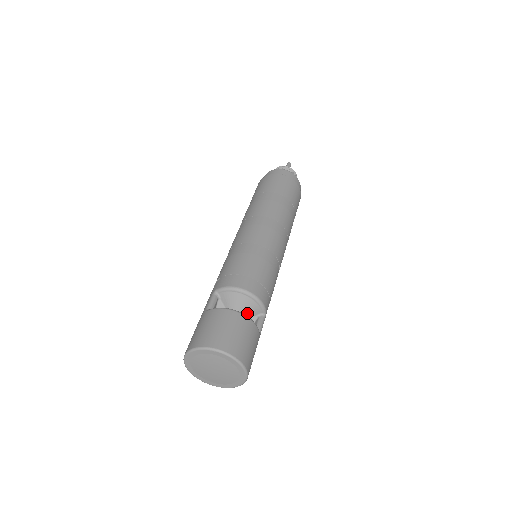
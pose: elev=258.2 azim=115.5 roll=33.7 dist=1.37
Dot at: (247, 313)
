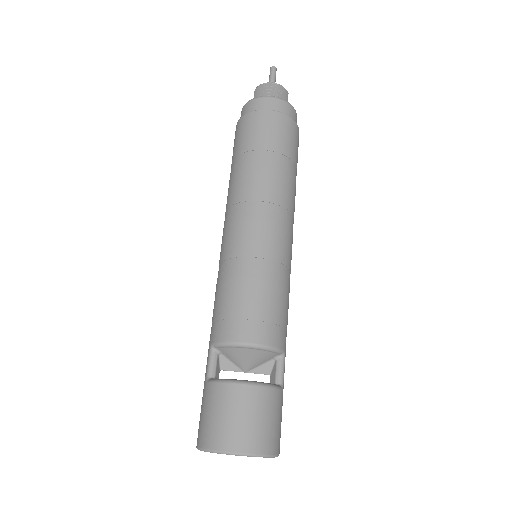
Dot at: (260, 362)
